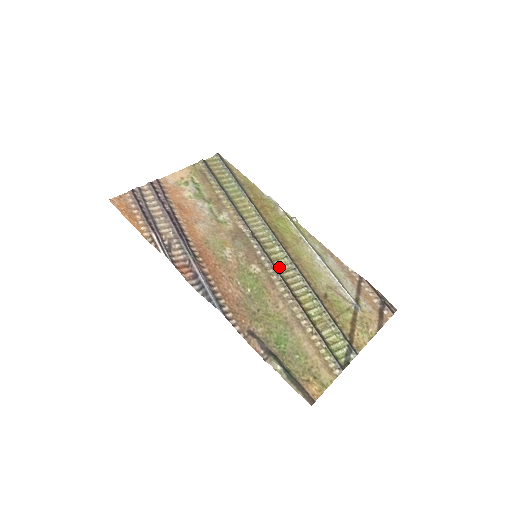
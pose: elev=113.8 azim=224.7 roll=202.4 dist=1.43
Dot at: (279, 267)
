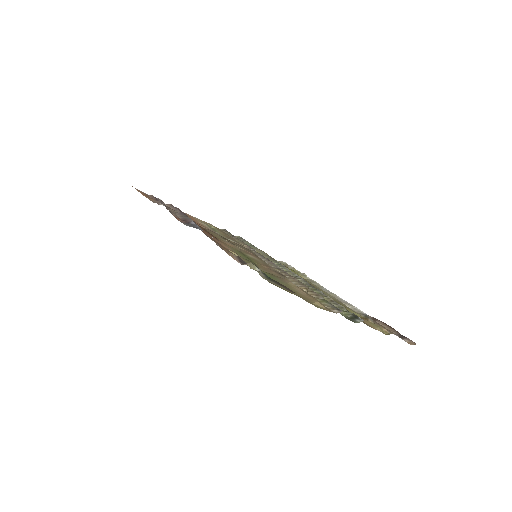
Dot at: occluded
